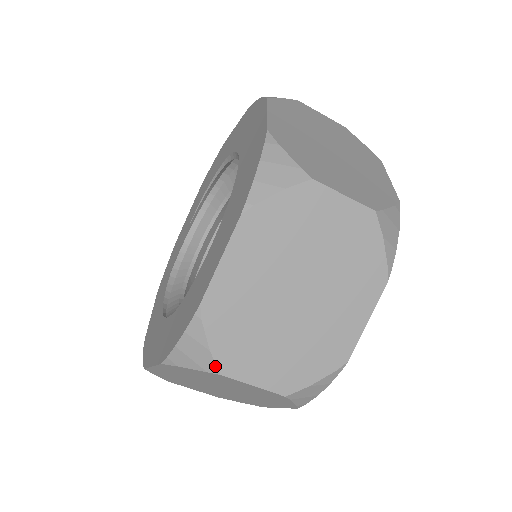
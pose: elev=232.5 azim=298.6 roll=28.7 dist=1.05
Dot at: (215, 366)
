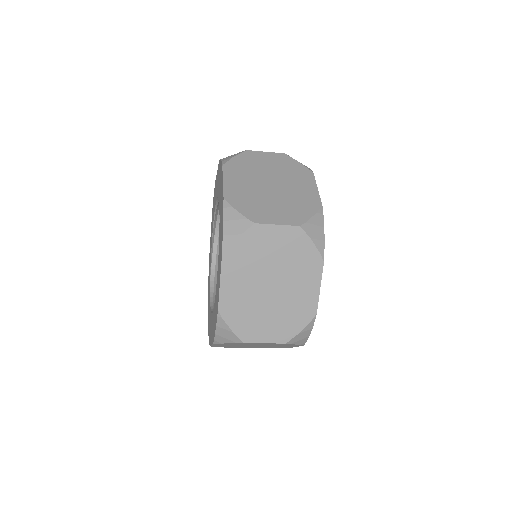
Dot at: (239, 339)
